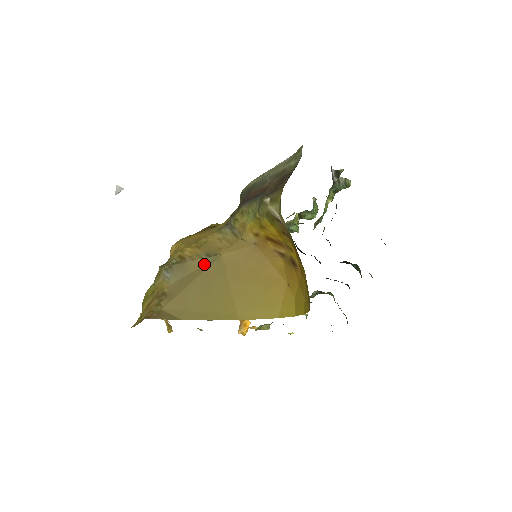
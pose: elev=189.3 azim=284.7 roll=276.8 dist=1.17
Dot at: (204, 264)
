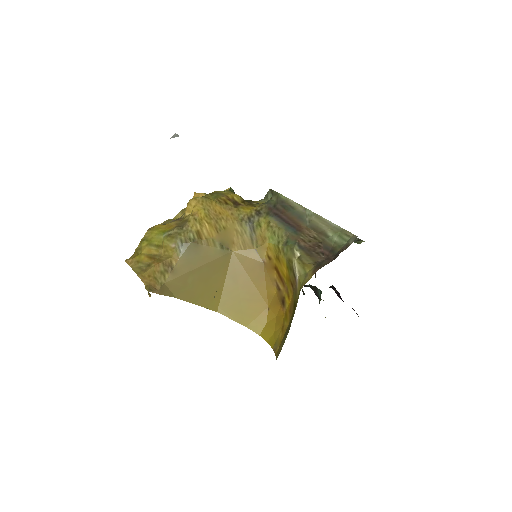
Dot at: (215, 253)
